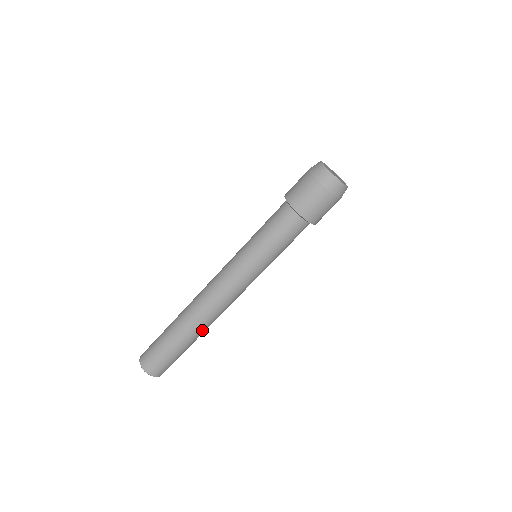
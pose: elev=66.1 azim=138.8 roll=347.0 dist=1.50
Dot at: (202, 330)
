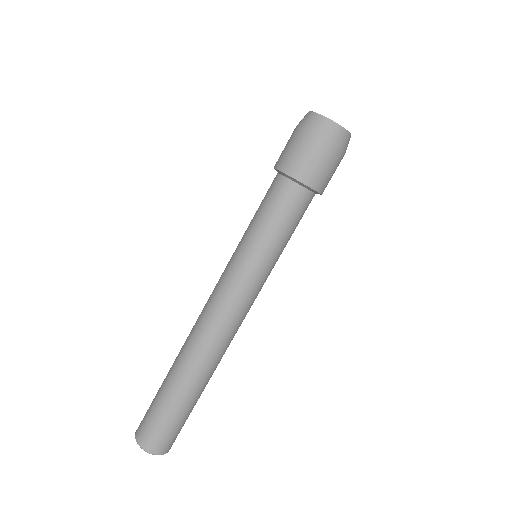
Dot at: (201, 372)
